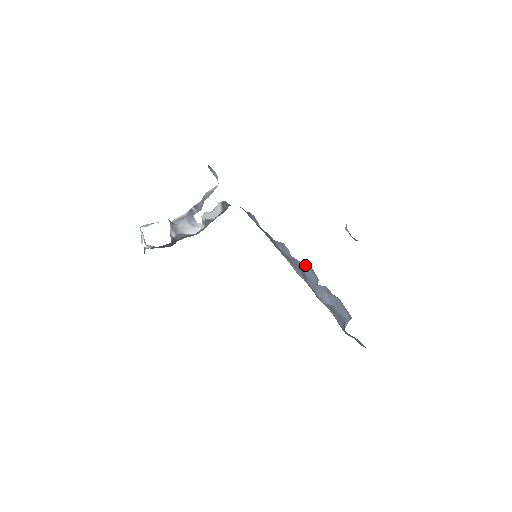
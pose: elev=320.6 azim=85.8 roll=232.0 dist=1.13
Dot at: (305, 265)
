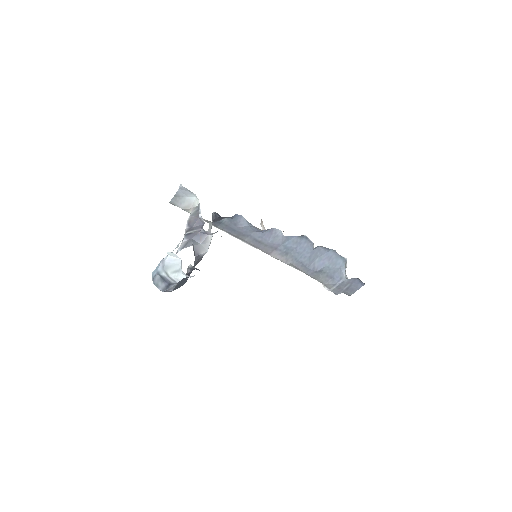
Dot at: (298, 237)
